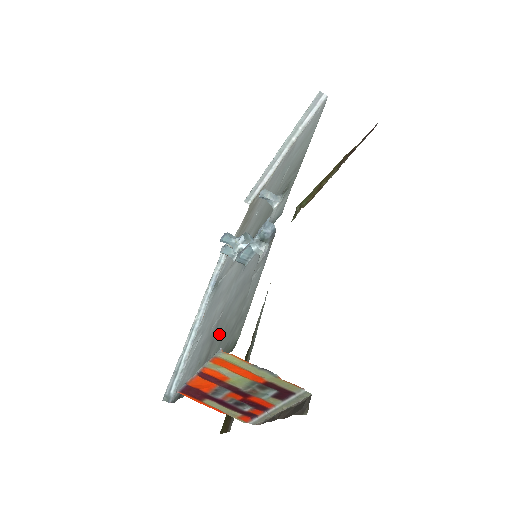
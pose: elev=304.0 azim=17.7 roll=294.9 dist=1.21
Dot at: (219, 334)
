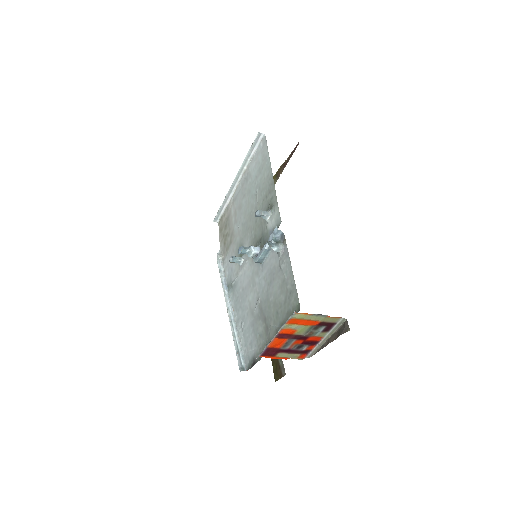
Dot at: (269, 311)
